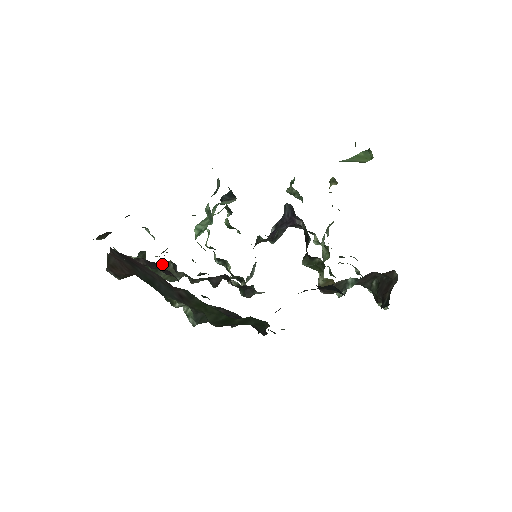
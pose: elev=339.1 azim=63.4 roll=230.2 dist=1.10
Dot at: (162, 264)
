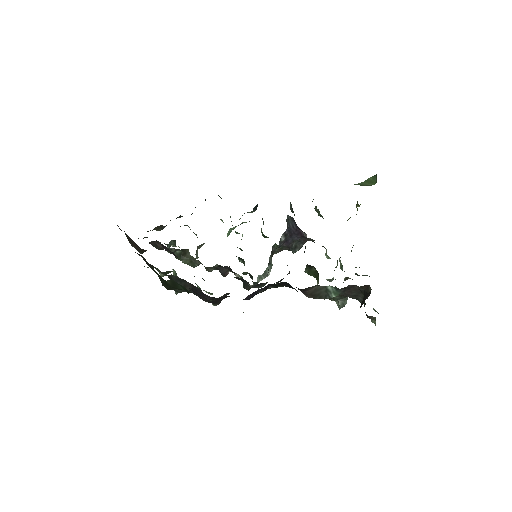
Dot at: (183, 251)
